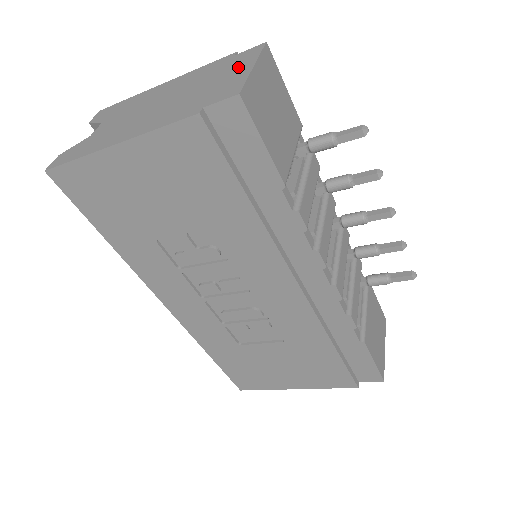
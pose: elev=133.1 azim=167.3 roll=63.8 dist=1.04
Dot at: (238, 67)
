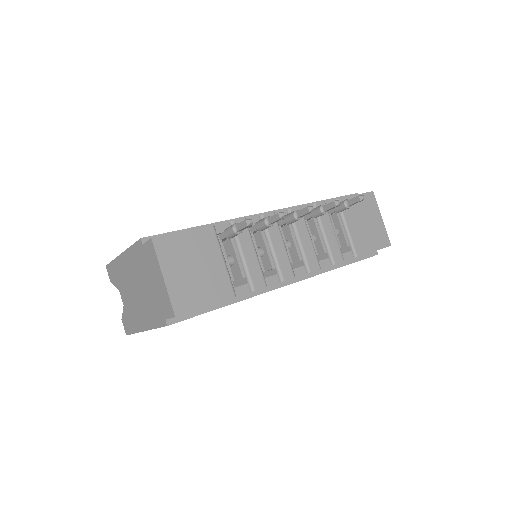
Dot at: (155, 271)
